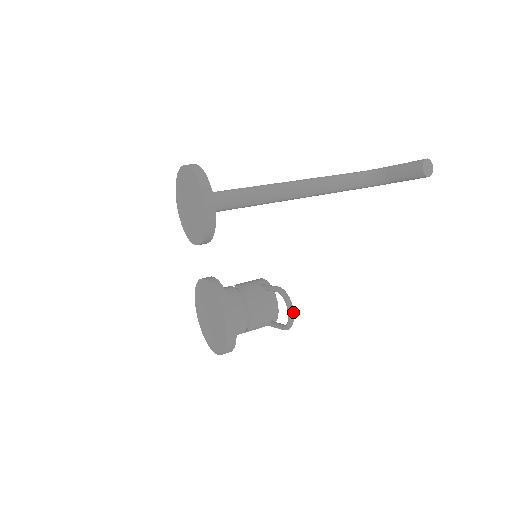
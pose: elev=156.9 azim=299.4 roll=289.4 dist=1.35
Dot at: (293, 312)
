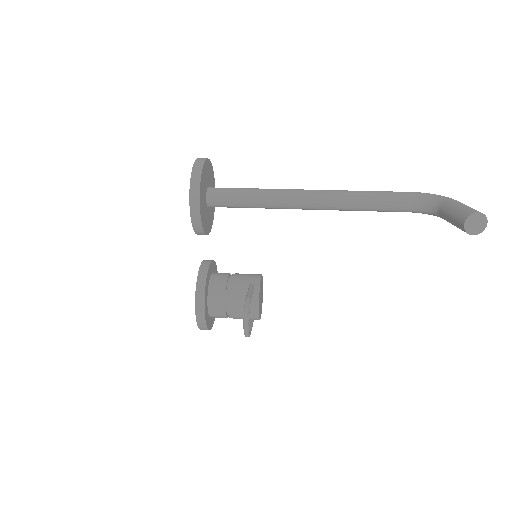
Dot at: (247, 327)
